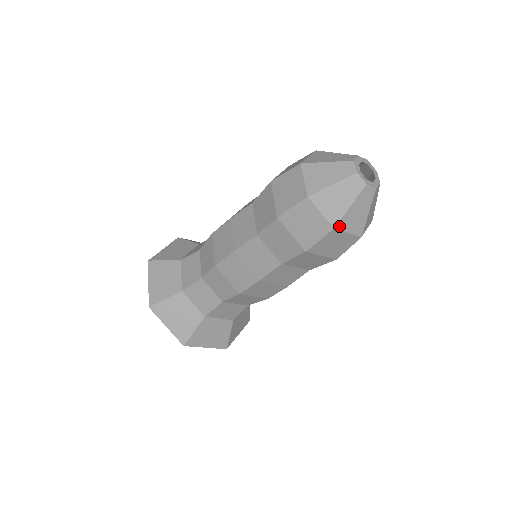
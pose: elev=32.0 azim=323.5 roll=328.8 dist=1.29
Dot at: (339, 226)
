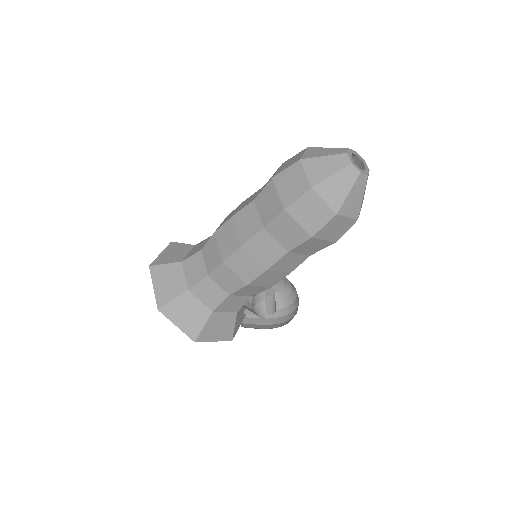
Dot at: (317, 189)
